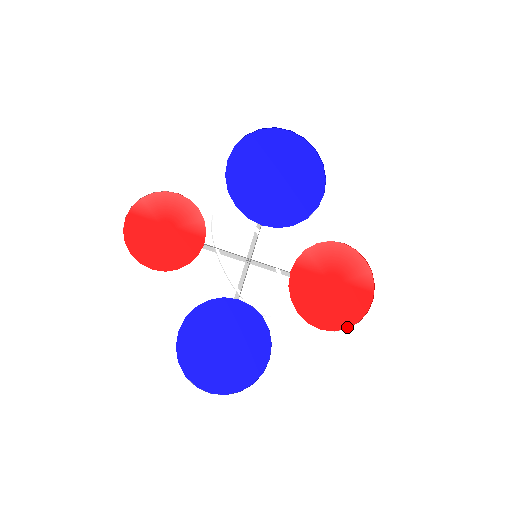
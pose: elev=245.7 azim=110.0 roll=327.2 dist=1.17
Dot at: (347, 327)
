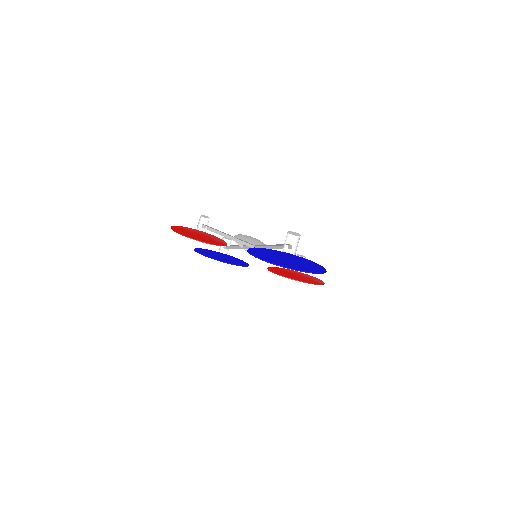
Dot at: (294, 279)
